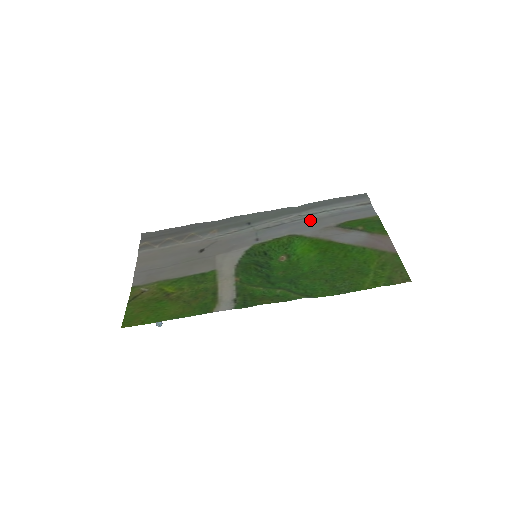
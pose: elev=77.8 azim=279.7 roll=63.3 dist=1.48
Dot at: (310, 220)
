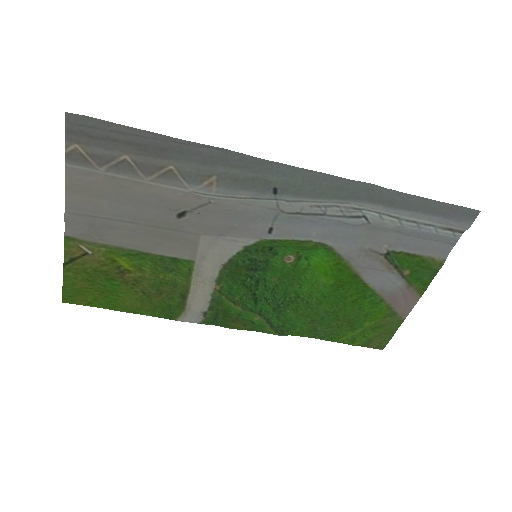
Dot at: (365, 224)
